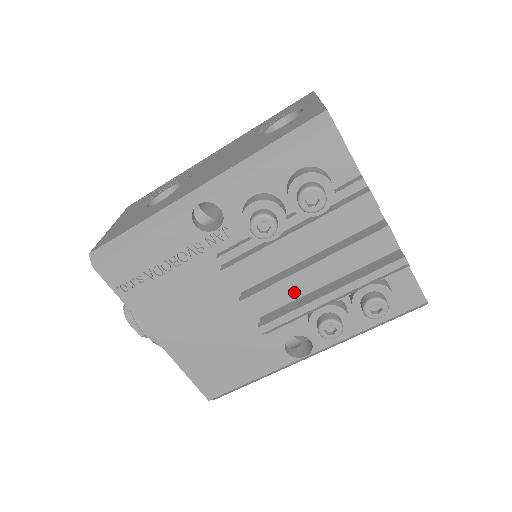
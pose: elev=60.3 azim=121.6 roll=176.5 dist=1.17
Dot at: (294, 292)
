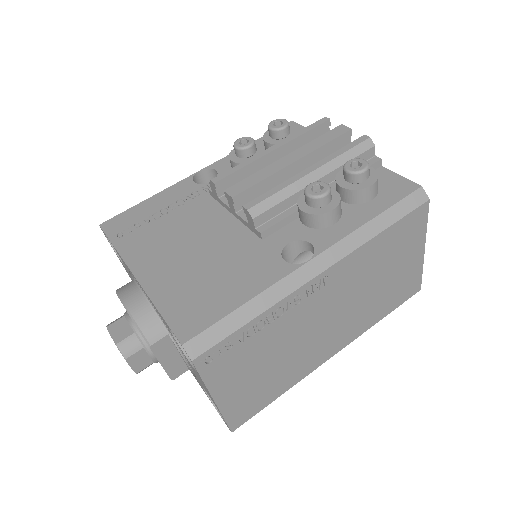
Dot at: occluded
